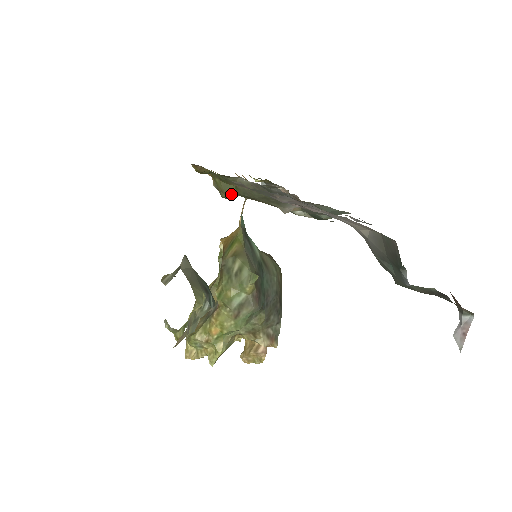
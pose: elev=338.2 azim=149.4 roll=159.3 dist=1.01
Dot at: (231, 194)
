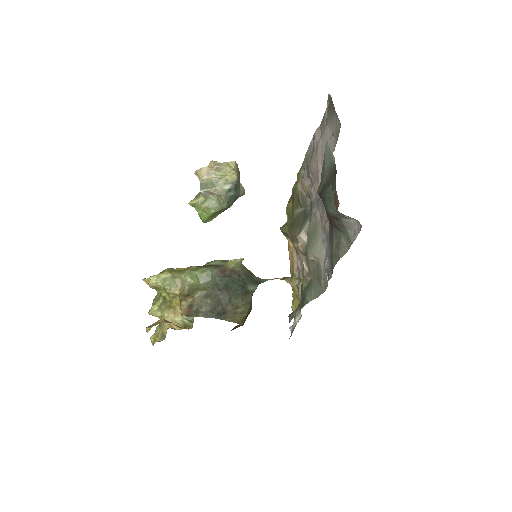
Dot at: (286, 226)
